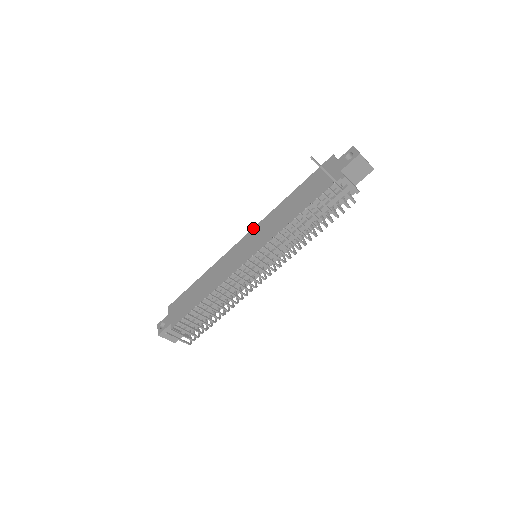
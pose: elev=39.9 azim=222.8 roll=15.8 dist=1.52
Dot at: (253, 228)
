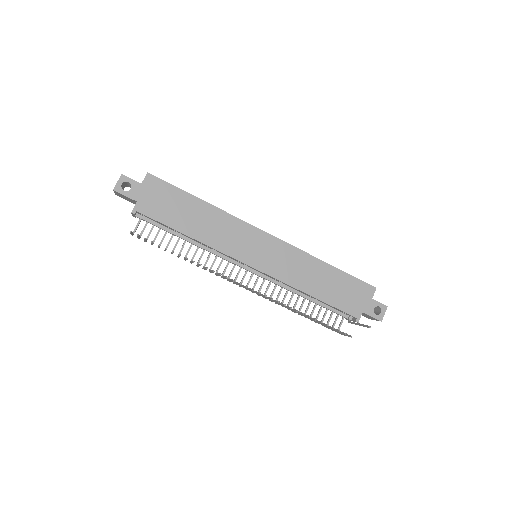
Dot at: (282, 240)
